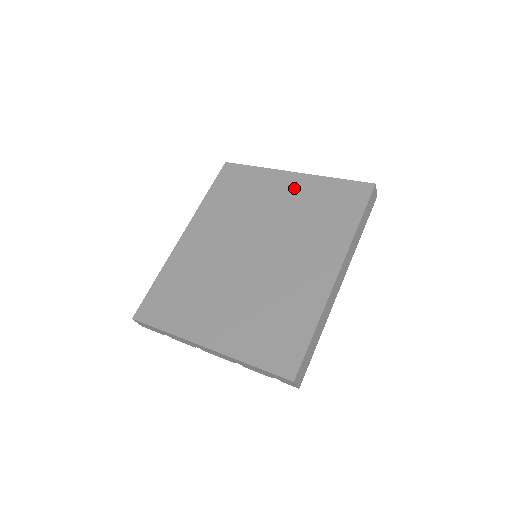
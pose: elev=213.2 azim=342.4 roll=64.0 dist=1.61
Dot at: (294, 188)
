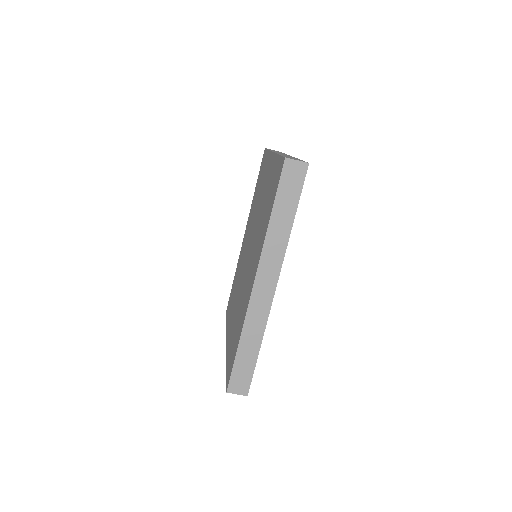
Dot at: (268, 174)
